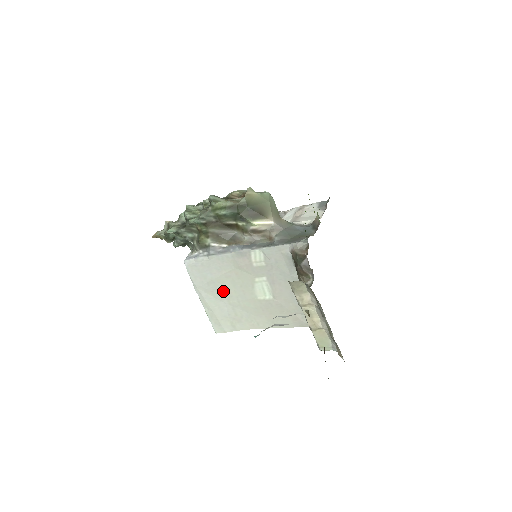
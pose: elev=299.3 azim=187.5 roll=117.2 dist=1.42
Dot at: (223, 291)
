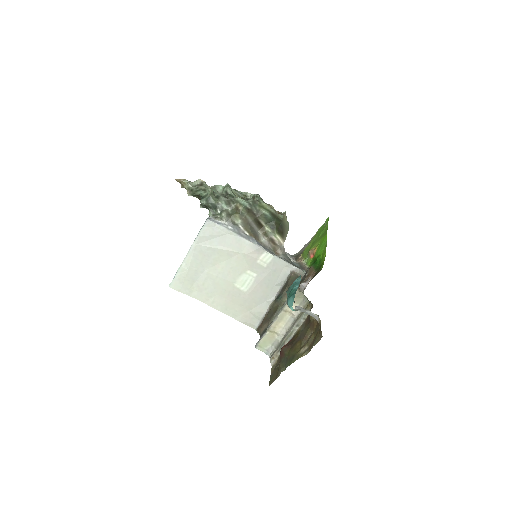
Dot at: (213, 261)
